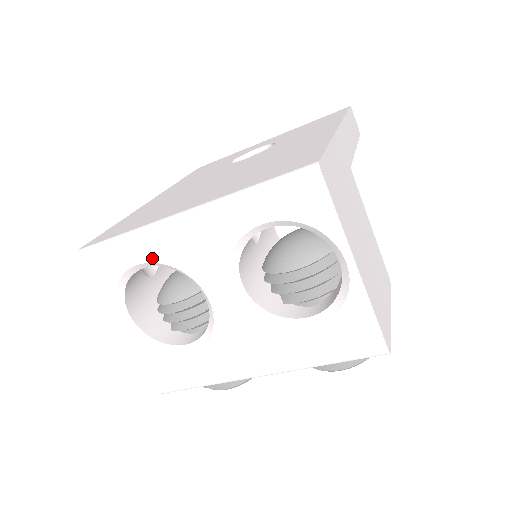
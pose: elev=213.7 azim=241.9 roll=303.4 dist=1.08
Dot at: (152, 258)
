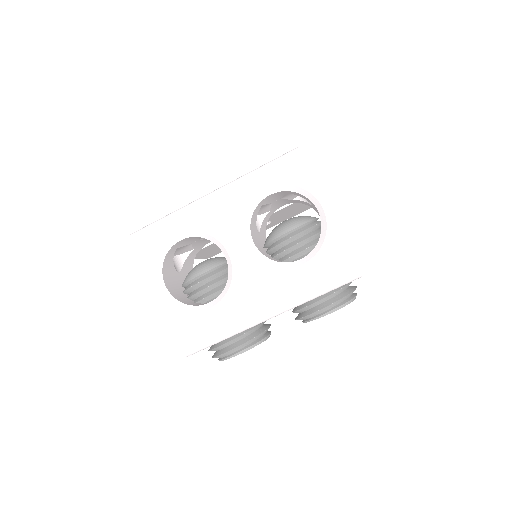
Dot at: (188, 228)
